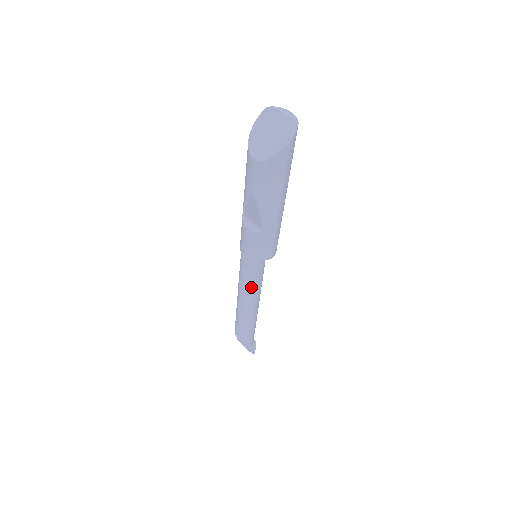
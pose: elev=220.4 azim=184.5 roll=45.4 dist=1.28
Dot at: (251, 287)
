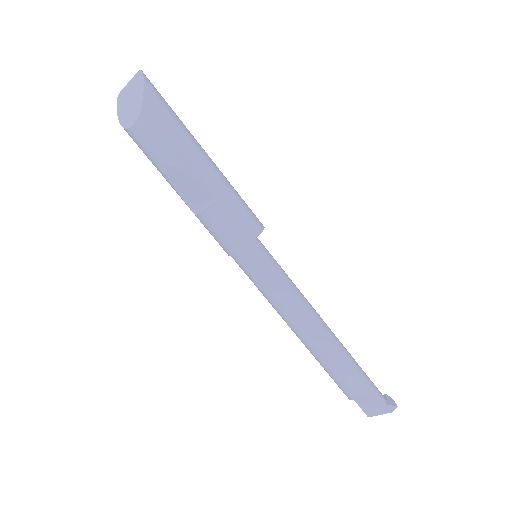
Dot at: (287, 295)
